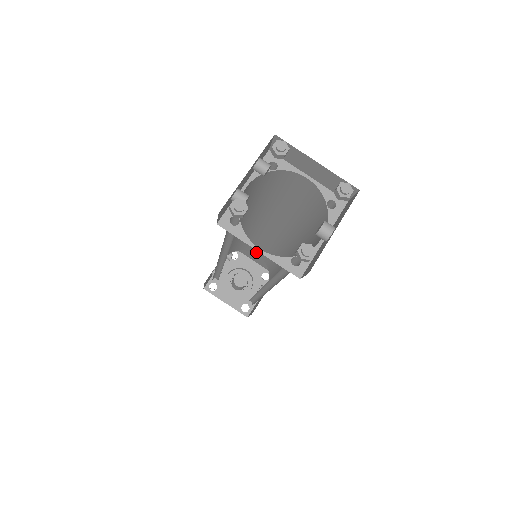
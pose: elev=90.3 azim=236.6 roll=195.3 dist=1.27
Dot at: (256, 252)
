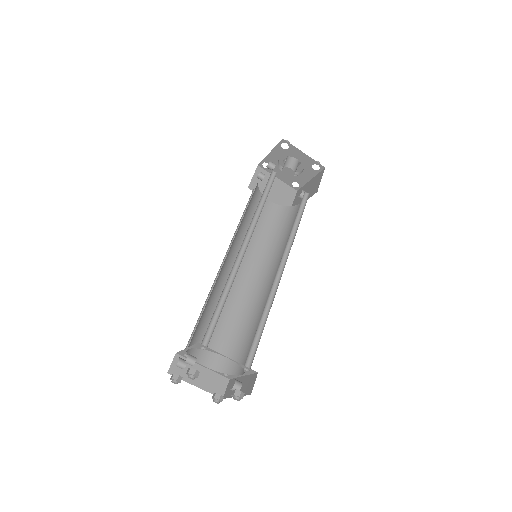
Dot at: occluded
